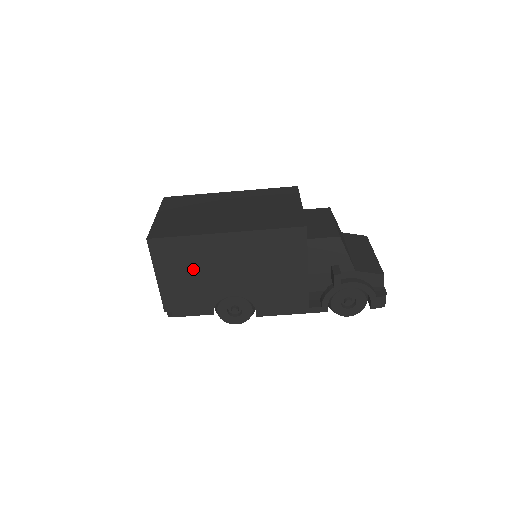
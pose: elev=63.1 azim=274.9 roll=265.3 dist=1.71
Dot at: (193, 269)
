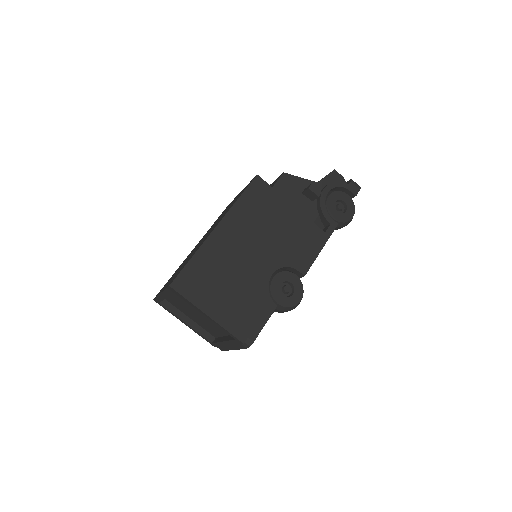
Dot at: (225, 279)
